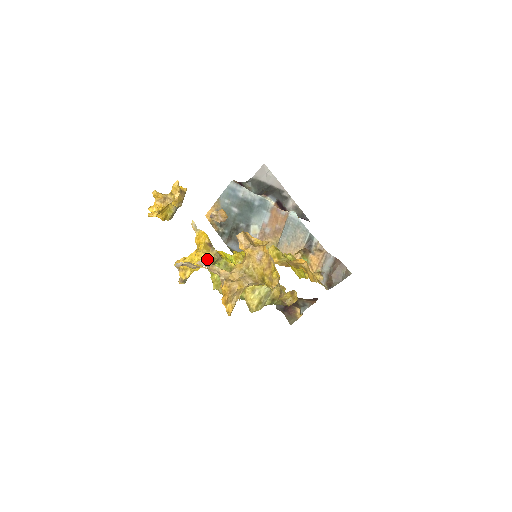
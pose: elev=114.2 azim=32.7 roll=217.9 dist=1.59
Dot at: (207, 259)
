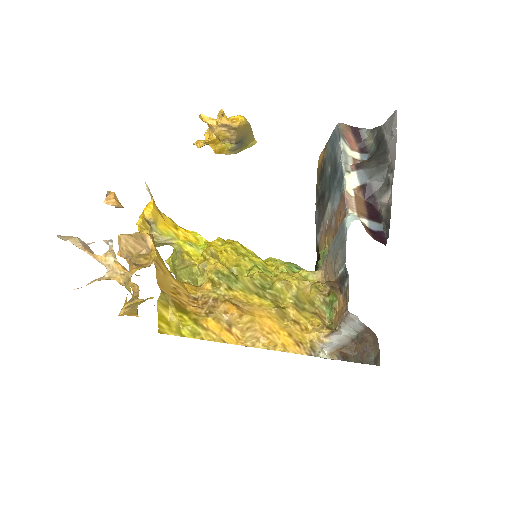
Dot at: occluded
